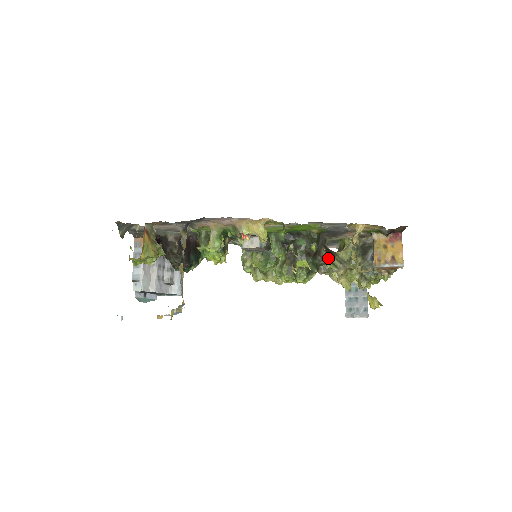
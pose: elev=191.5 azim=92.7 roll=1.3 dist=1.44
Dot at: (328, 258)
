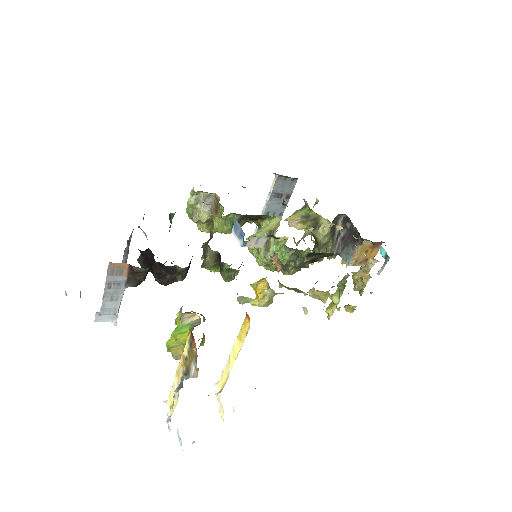
Dot at: occluded
